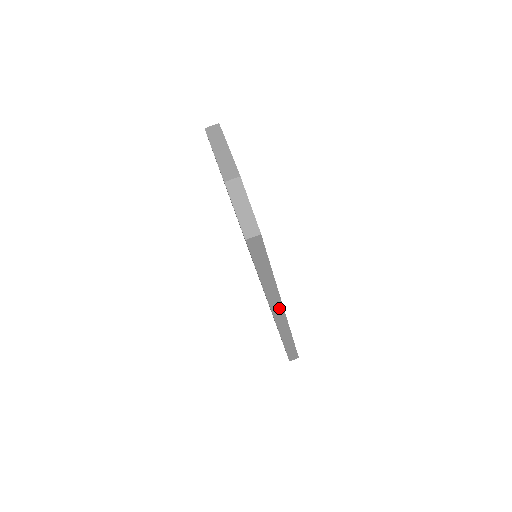
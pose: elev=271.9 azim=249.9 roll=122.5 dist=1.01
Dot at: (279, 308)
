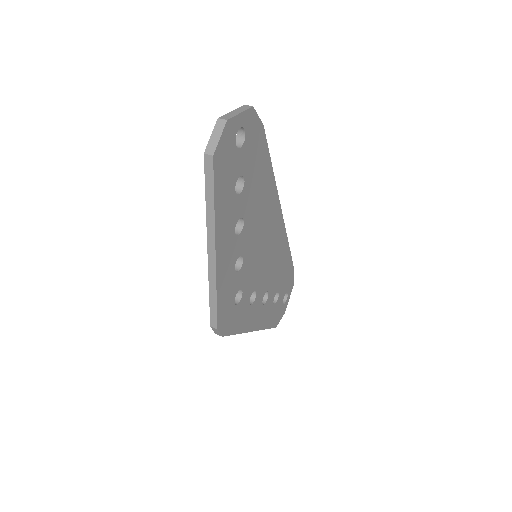
Dot at: (213, 246)
